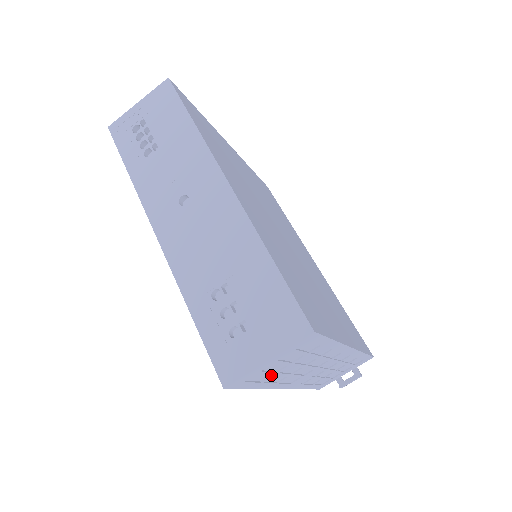
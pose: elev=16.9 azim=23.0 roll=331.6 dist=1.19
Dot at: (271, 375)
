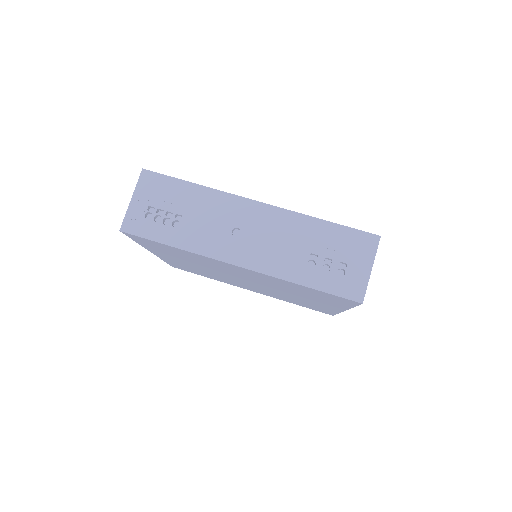
Dot at: occluded
